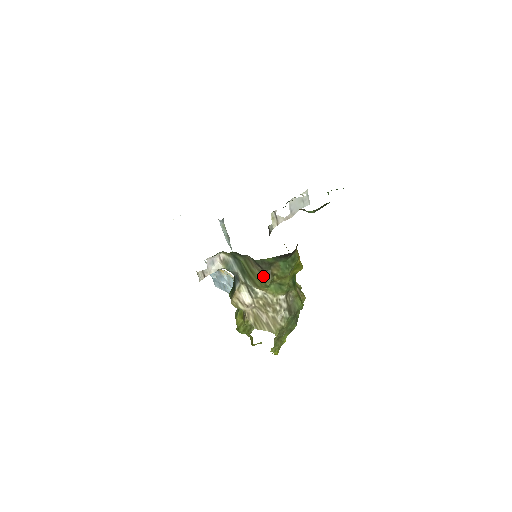
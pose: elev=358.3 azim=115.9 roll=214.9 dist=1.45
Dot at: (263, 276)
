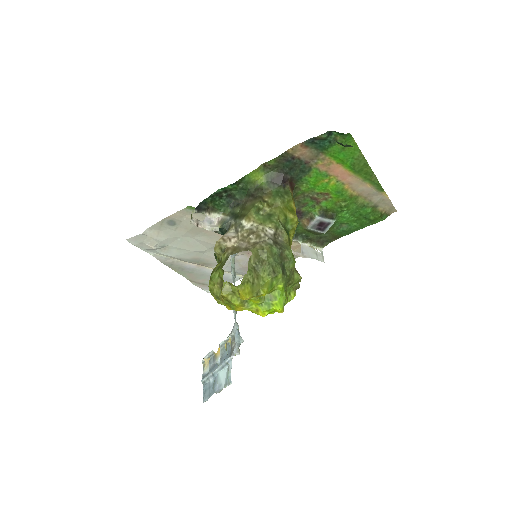
Dot at: (254, 201)
